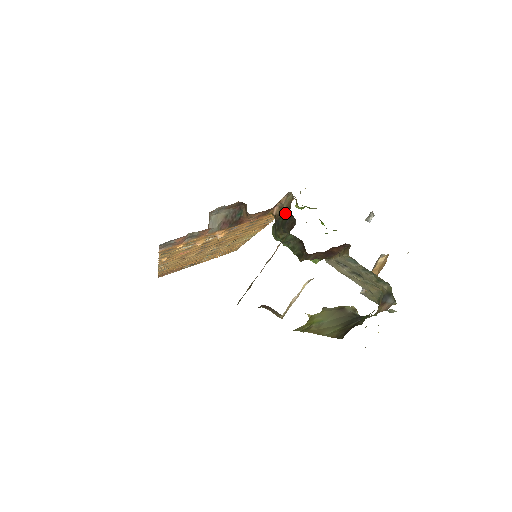
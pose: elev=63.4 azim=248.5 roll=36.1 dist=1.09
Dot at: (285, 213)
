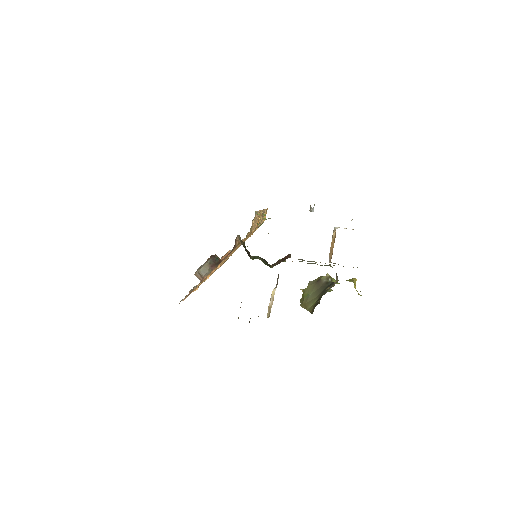
Dot at: occluded
